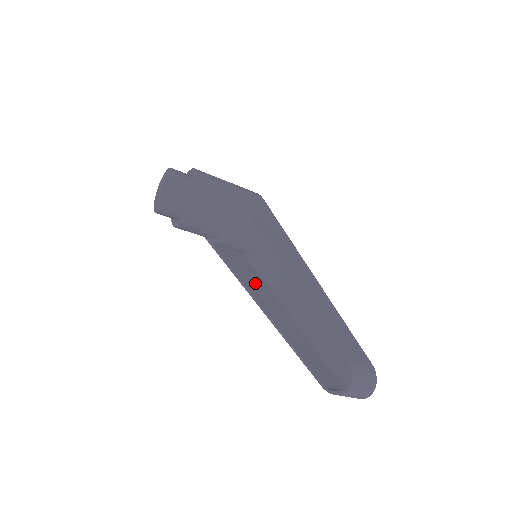
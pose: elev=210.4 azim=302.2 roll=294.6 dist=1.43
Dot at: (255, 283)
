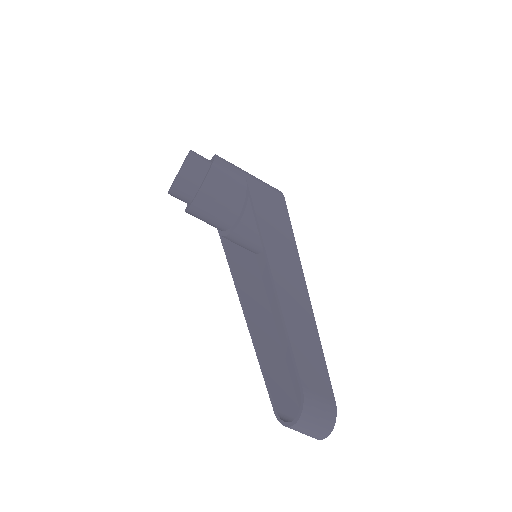
Dot at: (251, 285)
